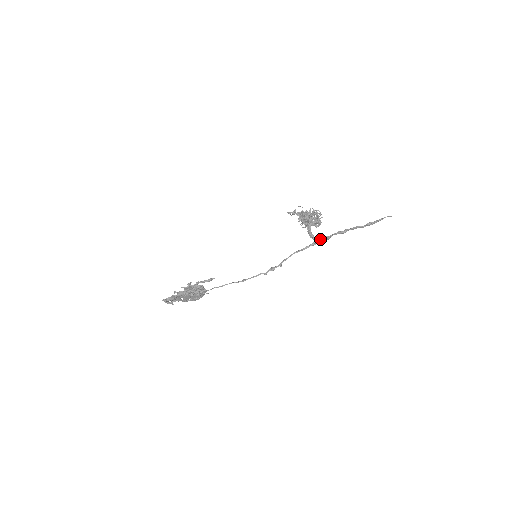
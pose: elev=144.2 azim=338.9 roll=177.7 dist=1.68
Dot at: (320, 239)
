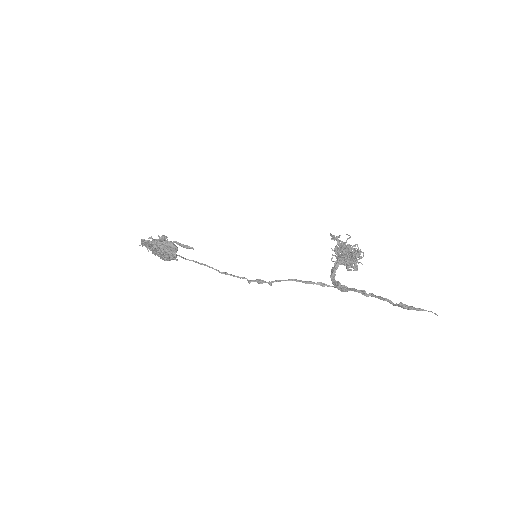
Dot at: (337, 285)
